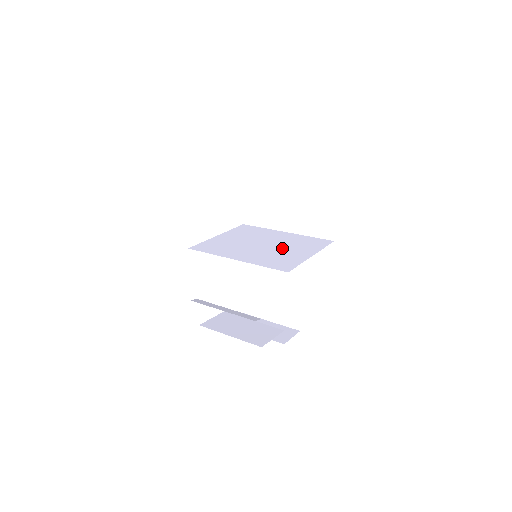
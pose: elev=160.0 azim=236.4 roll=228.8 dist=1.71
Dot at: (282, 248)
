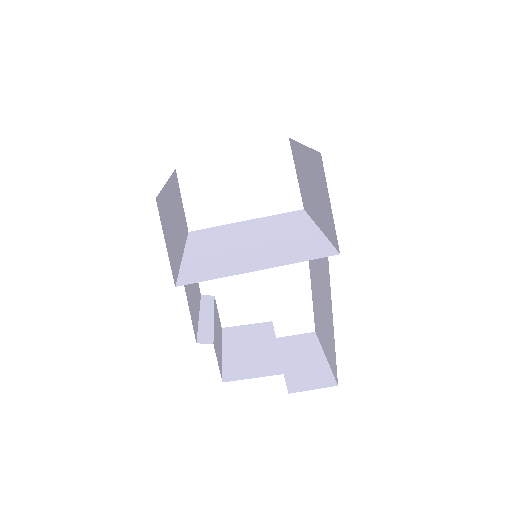
Dot at: (255, 250)
